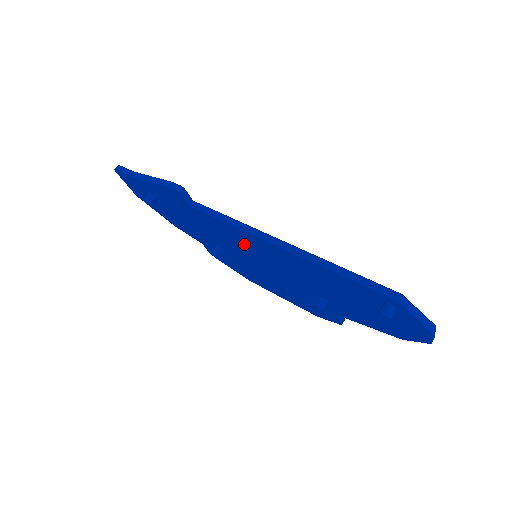
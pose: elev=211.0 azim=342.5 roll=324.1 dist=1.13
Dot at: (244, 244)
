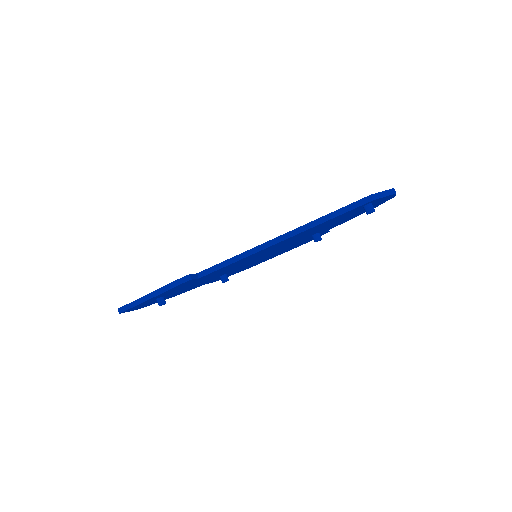
Dot at: (249, 259)
